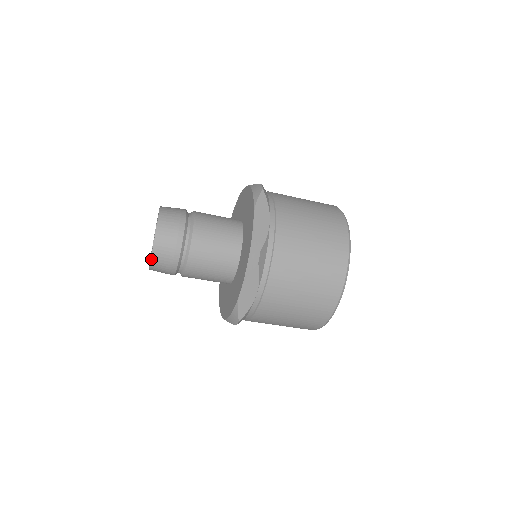
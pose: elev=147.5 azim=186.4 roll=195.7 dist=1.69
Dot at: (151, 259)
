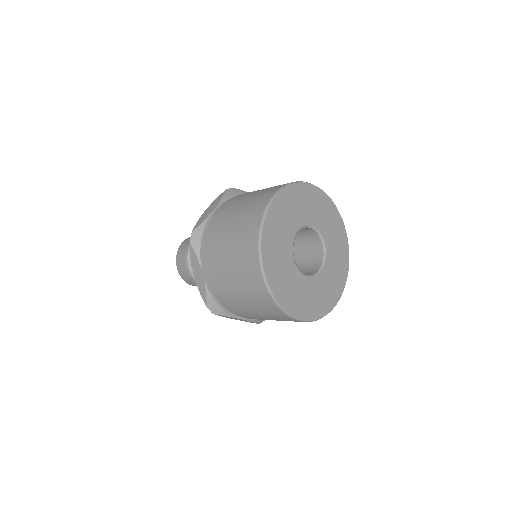
Dot at: (179, 272)
